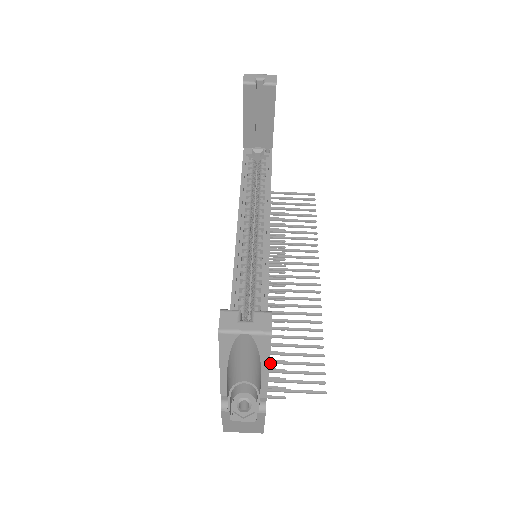
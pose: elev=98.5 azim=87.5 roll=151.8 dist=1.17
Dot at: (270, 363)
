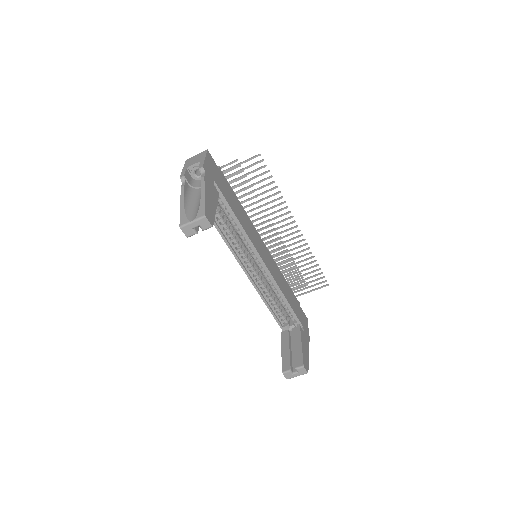
Dot at: (293, 284)
